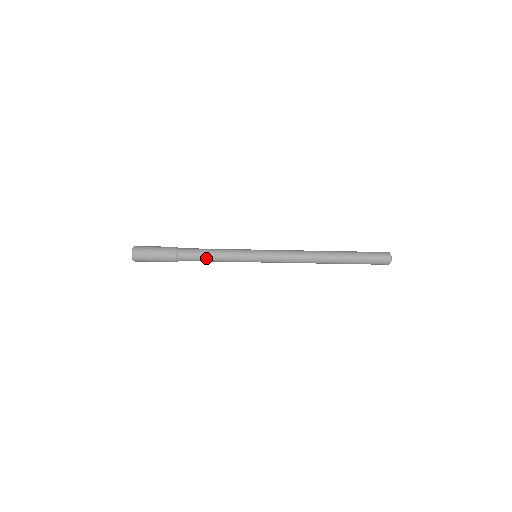
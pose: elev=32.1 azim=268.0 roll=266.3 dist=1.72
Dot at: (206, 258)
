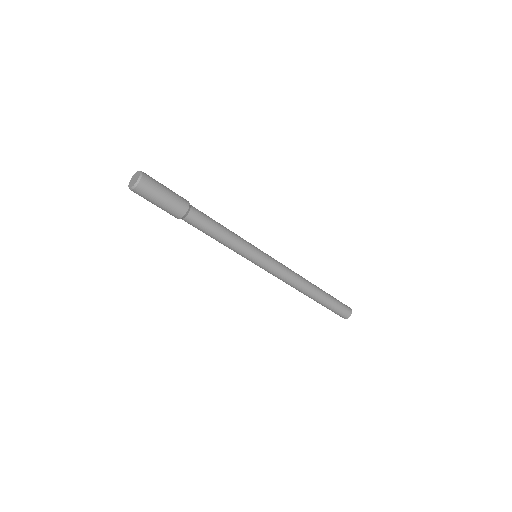
Dot at: (215, 232)
